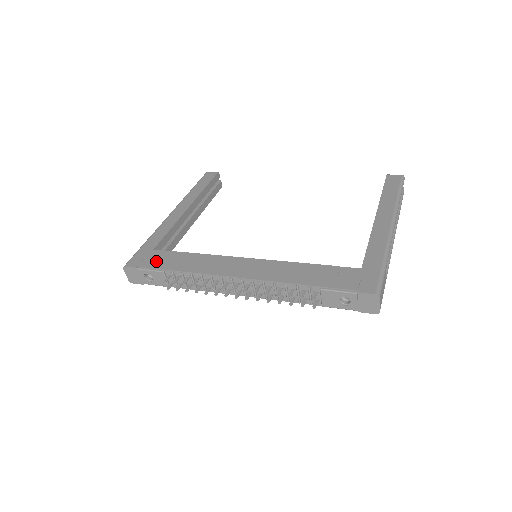
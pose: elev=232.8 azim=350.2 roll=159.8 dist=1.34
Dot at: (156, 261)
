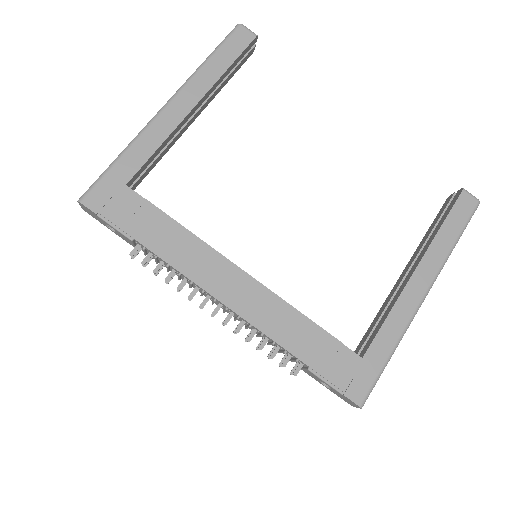
Dot at: (126, 215)
